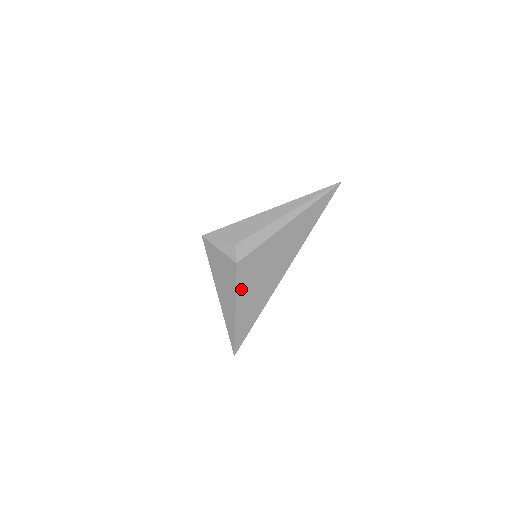
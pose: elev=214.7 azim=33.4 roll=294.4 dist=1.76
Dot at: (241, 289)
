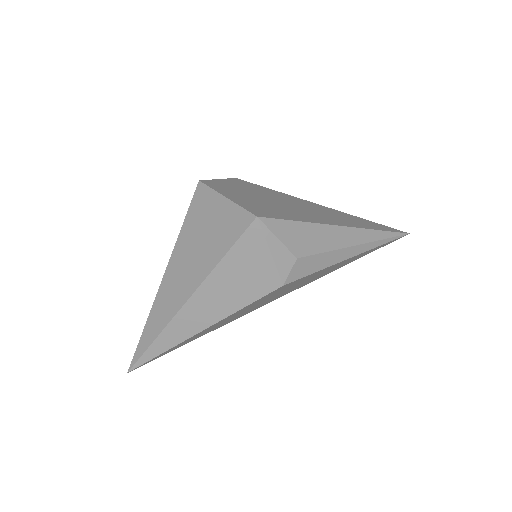
Dot at: (242, 309)
